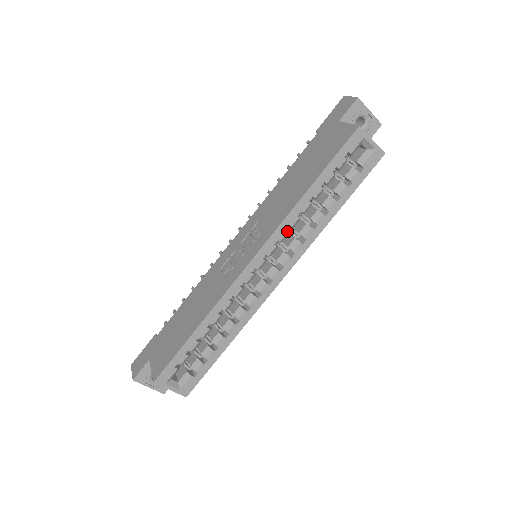
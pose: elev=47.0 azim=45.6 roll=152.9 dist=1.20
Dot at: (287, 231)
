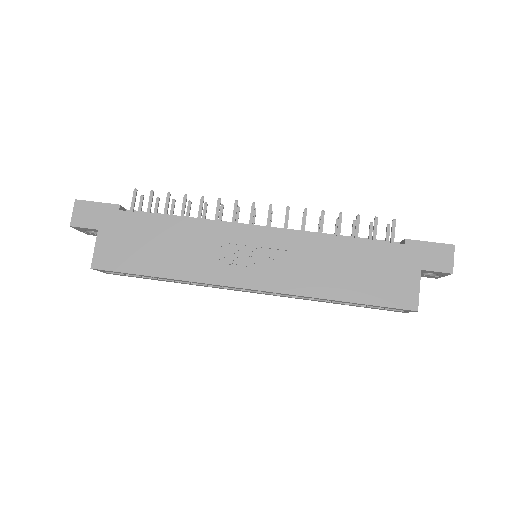
Dot at: occluded
